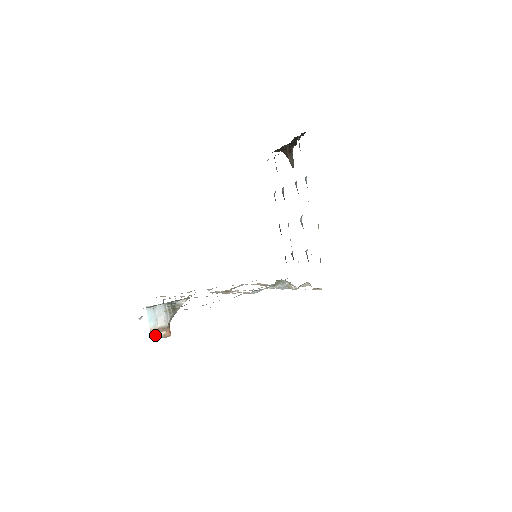
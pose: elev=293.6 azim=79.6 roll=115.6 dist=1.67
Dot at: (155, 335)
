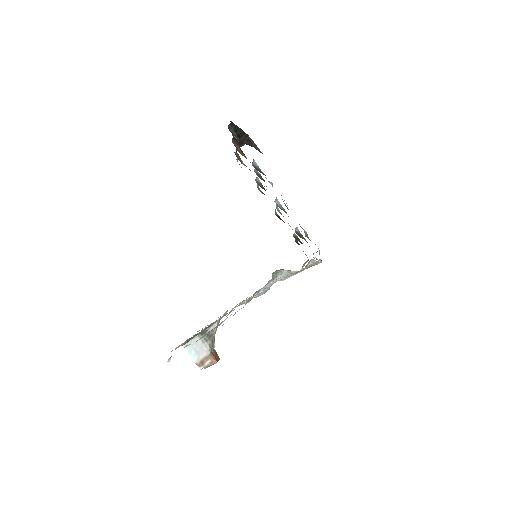
Dot at: (202, 367)
